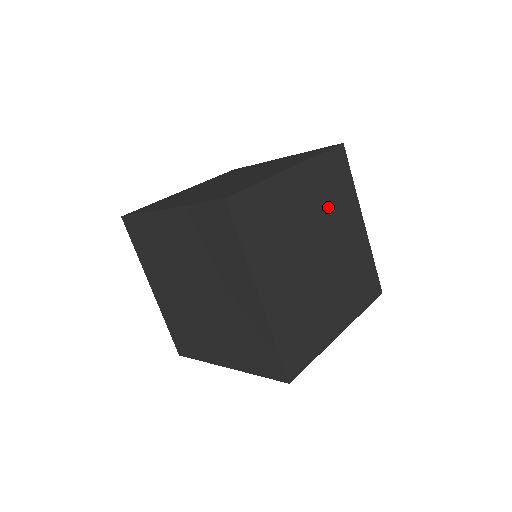
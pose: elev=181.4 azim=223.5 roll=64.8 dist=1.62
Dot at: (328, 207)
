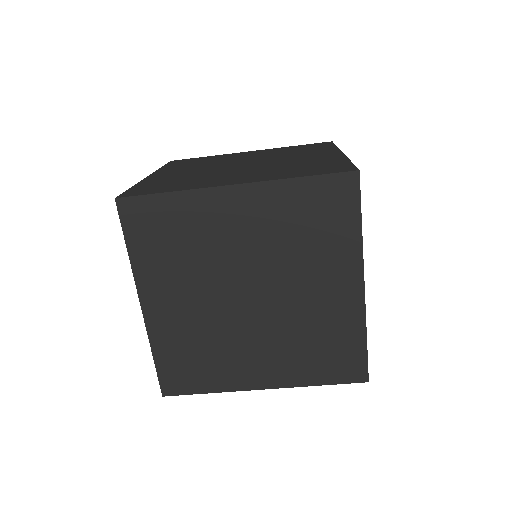
Dot at: occluded
